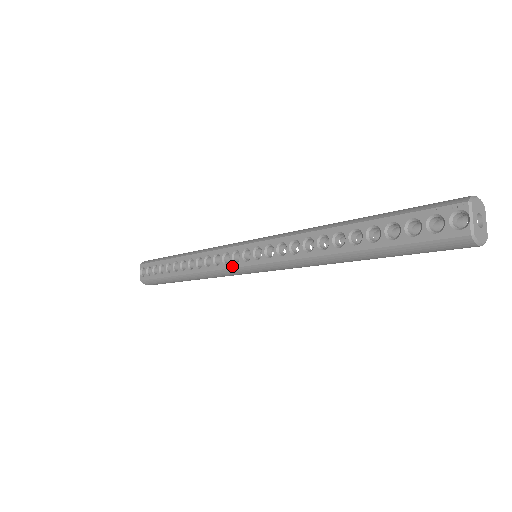
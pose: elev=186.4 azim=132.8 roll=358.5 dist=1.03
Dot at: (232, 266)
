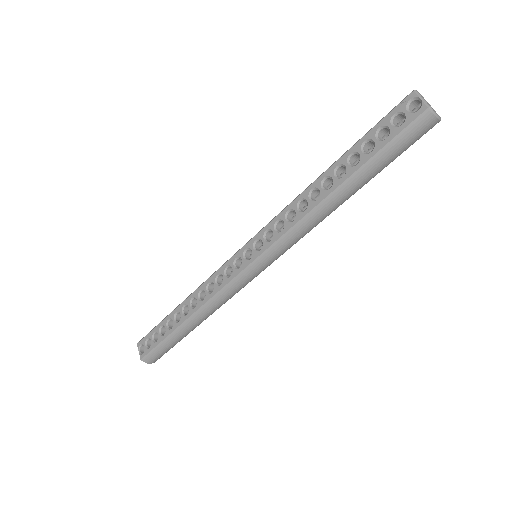
Dot at: (237, 273)
